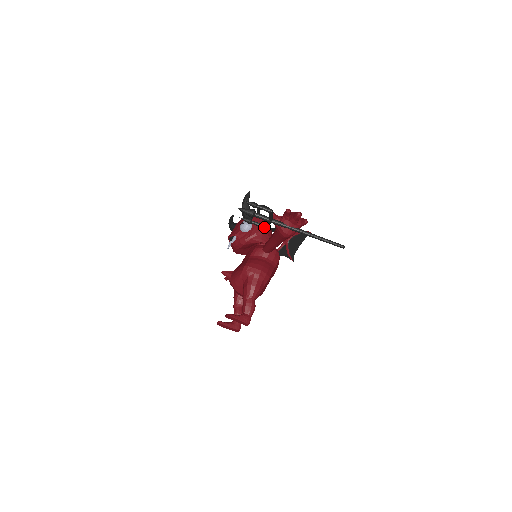
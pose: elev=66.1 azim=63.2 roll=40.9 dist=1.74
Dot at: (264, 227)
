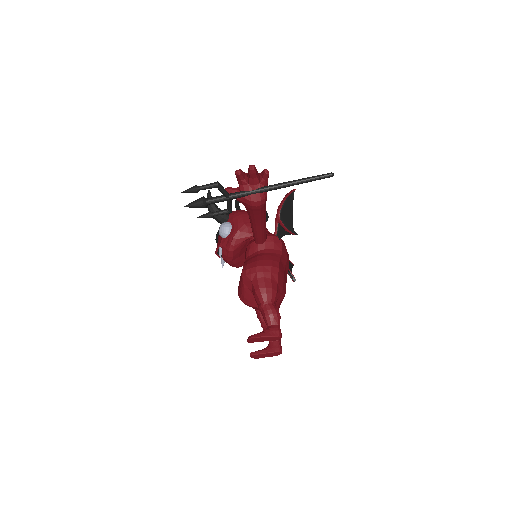
Dot at: (229, 211)
